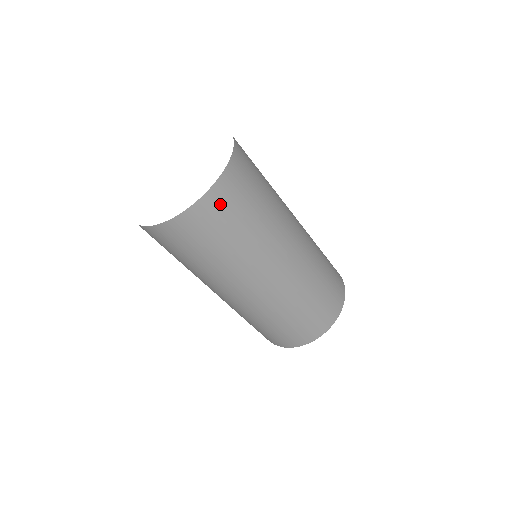
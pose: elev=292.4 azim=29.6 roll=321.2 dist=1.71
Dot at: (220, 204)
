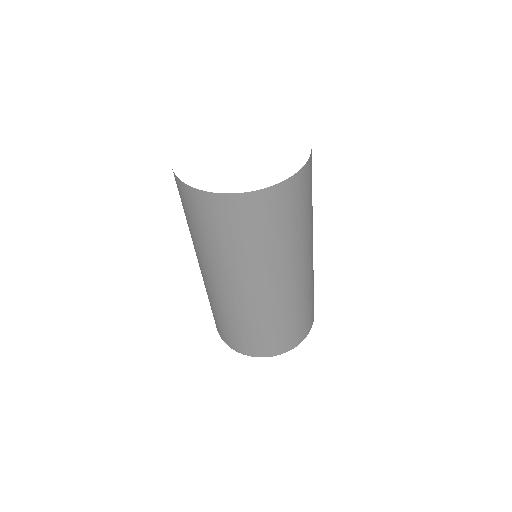
Dot at: (234, 211)
